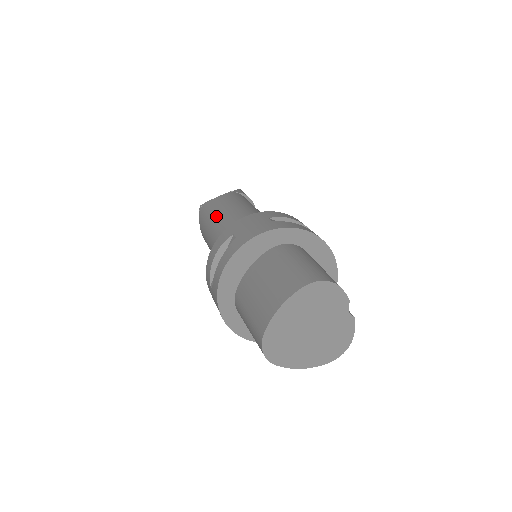
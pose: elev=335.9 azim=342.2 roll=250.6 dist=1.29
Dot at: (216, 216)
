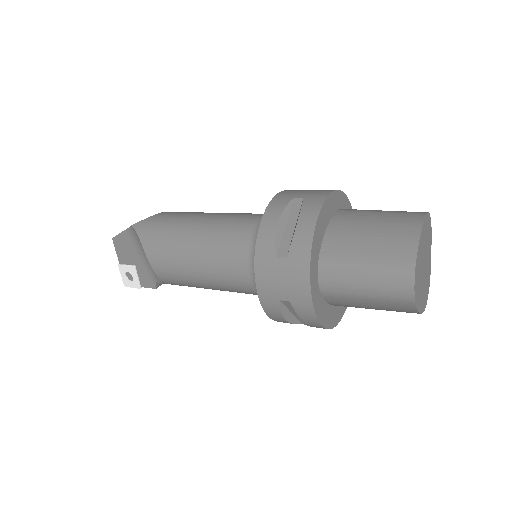
Dot at: (190, 220)
